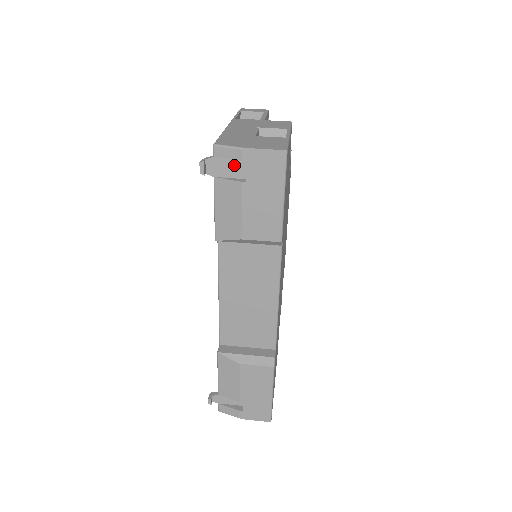
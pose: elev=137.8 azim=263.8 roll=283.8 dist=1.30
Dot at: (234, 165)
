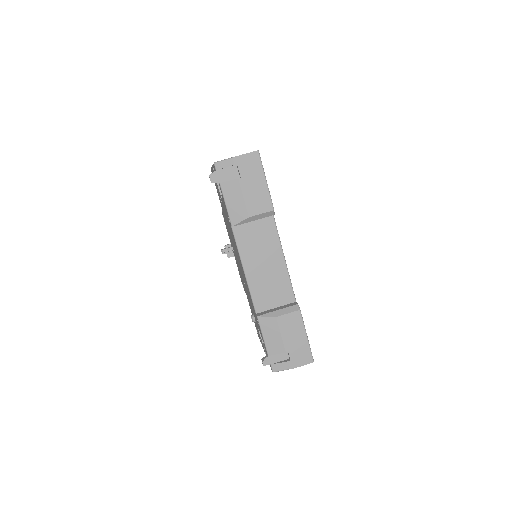
Dot at: (230, 171)
